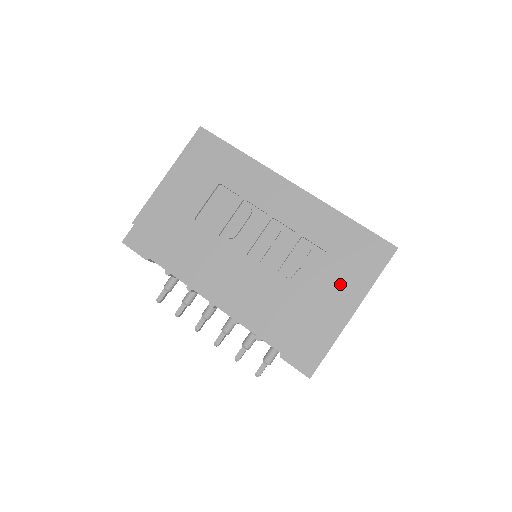
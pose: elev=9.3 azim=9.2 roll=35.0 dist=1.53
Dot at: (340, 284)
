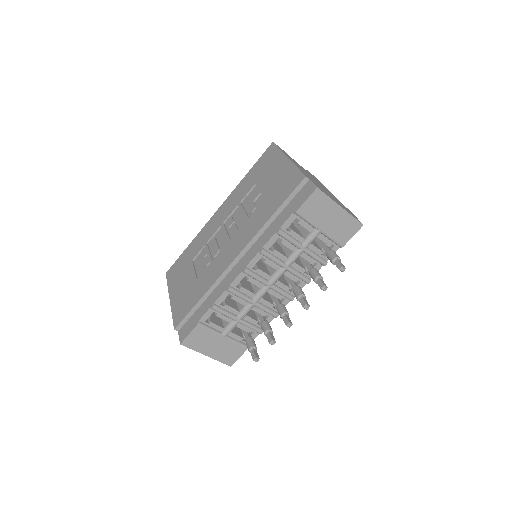
Dot at: (273, 173)
